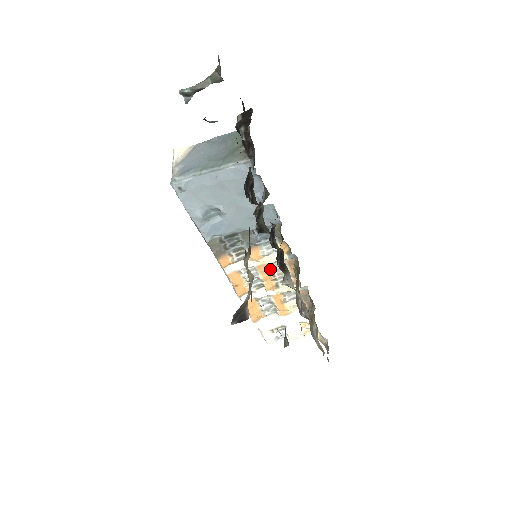
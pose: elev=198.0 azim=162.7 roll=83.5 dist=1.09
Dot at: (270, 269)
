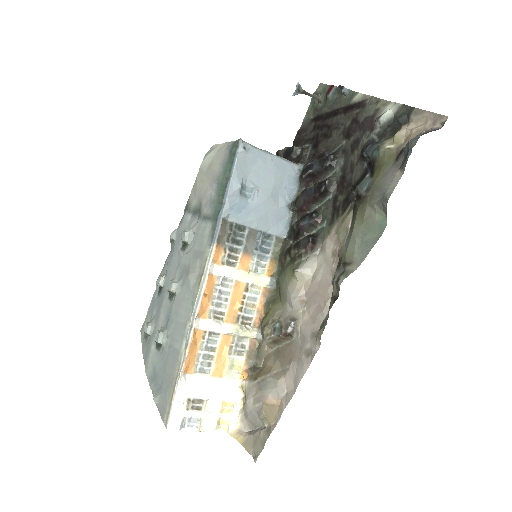
Dot at: (243, 293)
